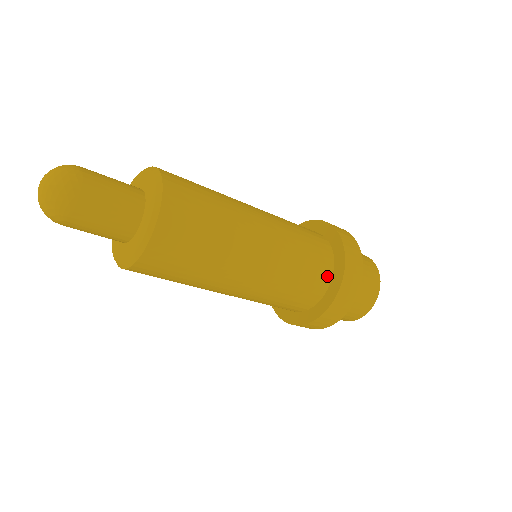
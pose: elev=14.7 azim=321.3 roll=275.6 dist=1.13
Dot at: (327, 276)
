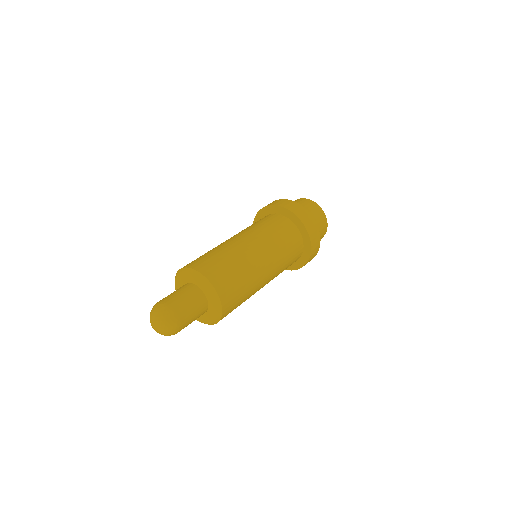
Dot at: (301, 250)
